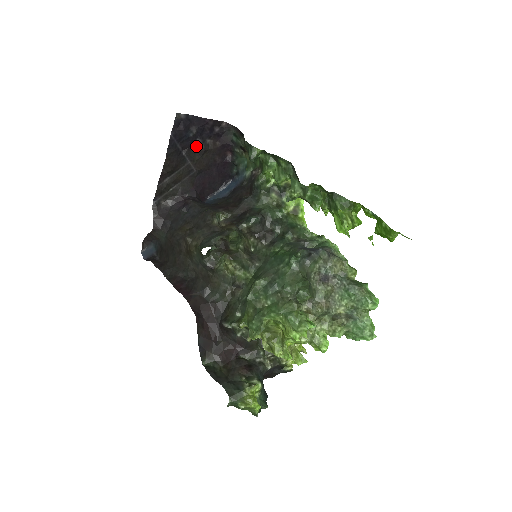
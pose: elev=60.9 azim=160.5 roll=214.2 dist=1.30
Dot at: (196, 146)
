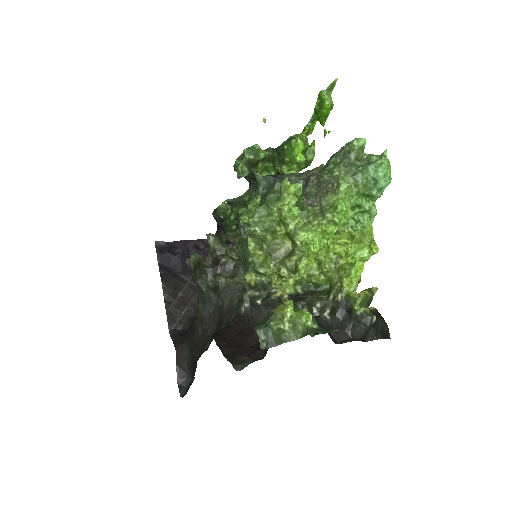
Dot at: (189, 266)
